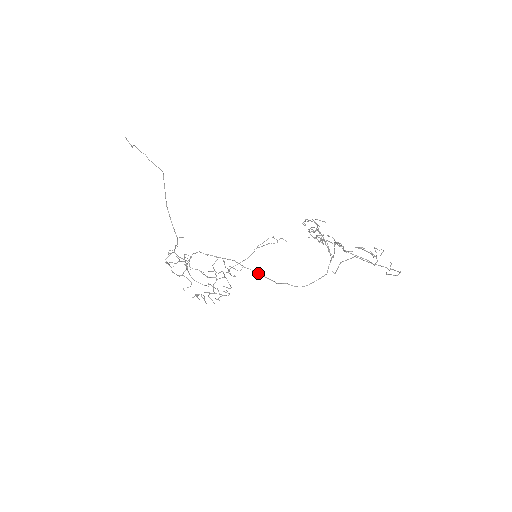
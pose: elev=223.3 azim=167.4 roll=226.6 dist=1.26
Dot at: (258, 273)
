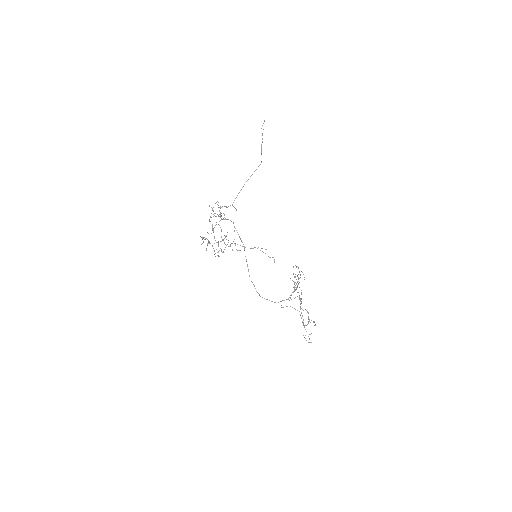
Dot at: occluded
